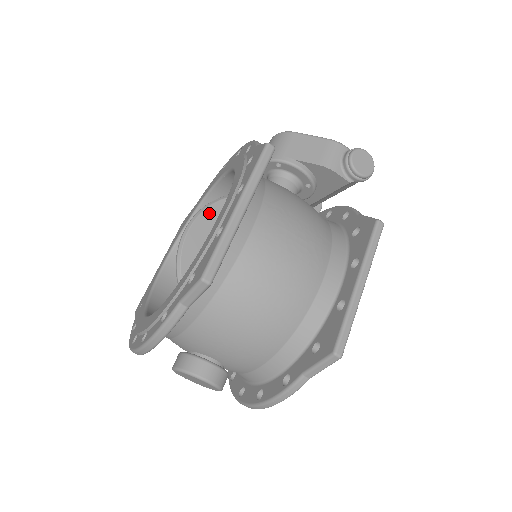
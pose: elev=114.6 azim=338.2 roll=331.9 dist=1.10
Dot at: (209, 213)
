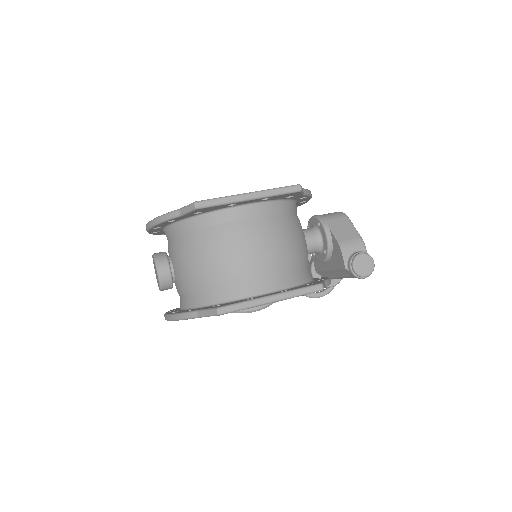
Dot at: occluded
